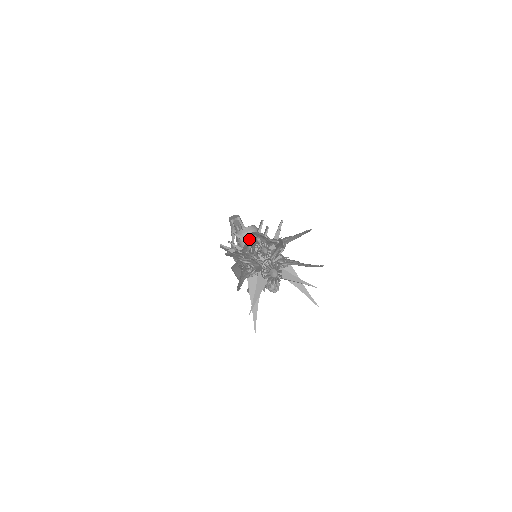
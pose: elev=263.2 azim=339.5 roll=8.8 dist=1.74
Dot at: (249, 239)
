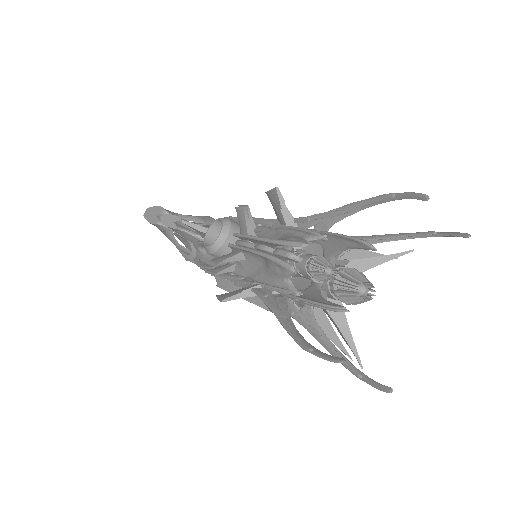
Dot at: (252, 254)
